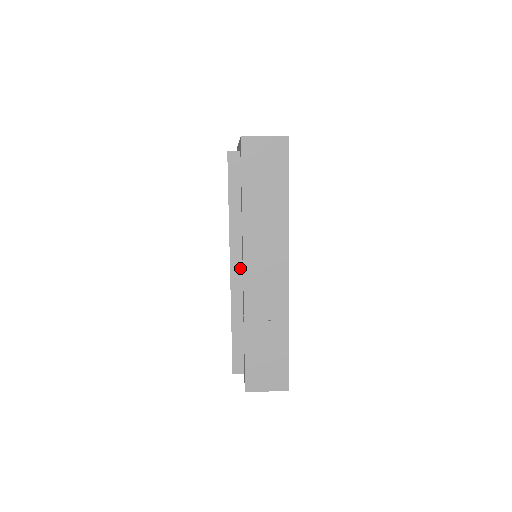
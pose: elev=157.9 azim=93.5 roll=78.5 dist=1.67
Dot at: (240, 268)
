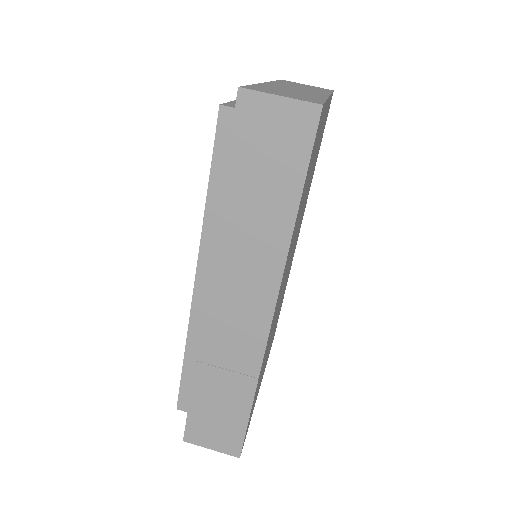
Dot at: occluded
